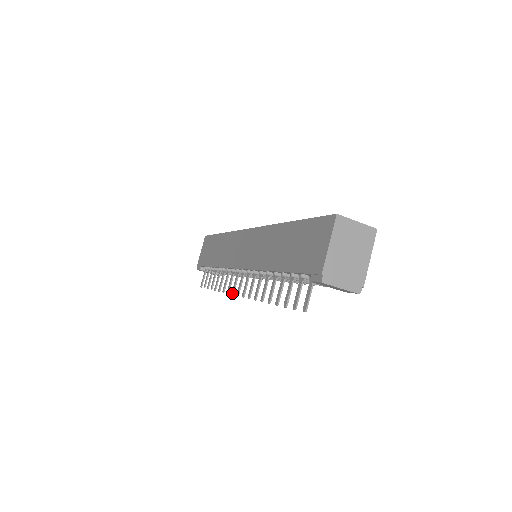
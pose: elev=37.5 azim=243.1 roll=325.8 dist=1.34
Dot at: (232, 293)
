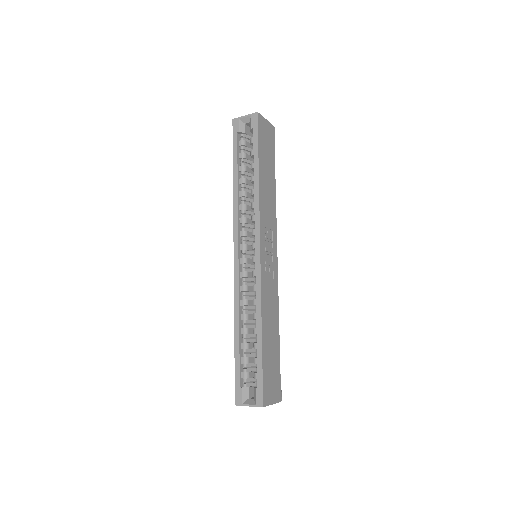
Dot at: occluded
